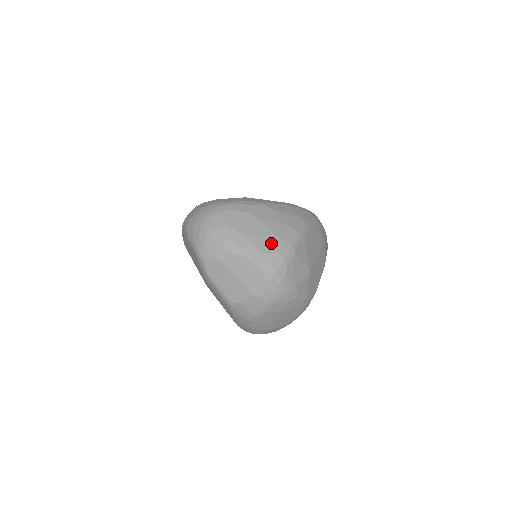
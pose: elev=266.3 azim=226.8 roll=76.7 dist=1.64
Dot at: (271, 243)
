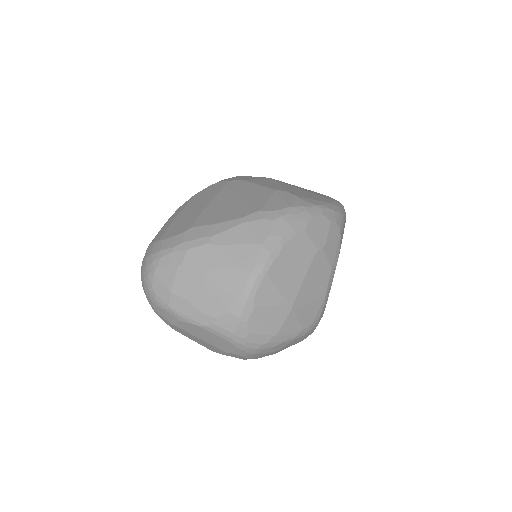
Dot at: (219, 302)
